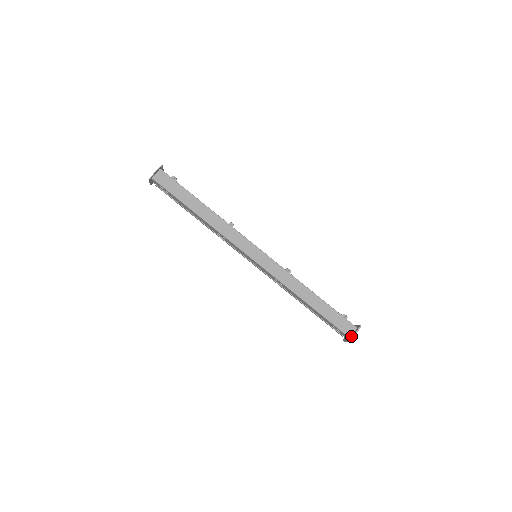
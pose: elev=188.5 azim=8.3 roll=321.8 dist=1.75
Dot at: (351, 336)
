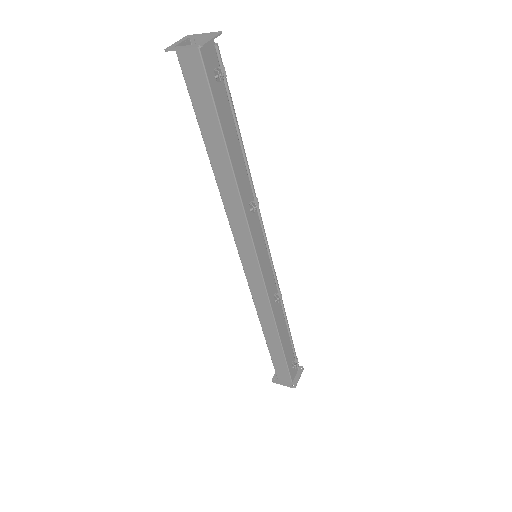
Dot at: (279, 379)
